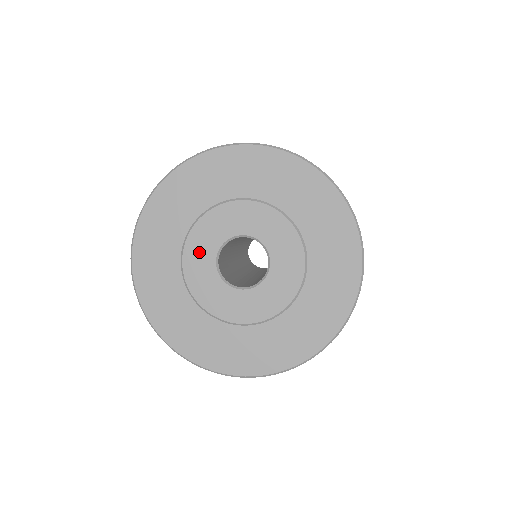
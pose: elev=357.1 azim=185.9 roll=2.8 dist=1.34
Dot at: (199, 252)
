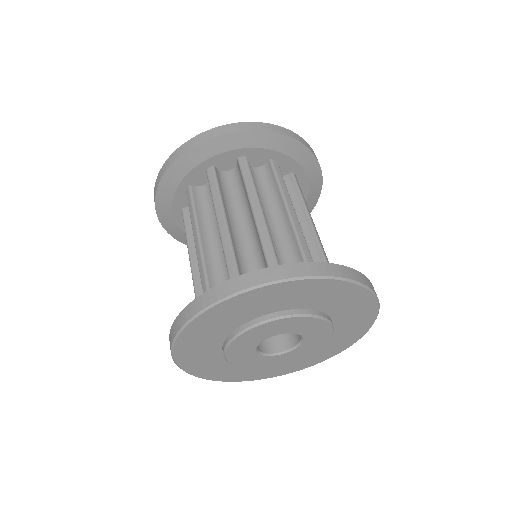
Dot at: (245, 360)
